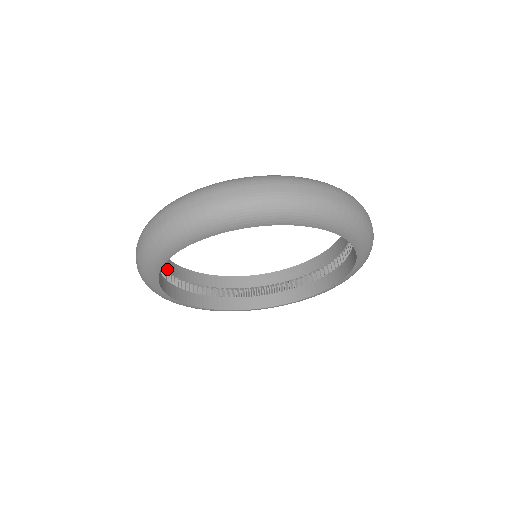
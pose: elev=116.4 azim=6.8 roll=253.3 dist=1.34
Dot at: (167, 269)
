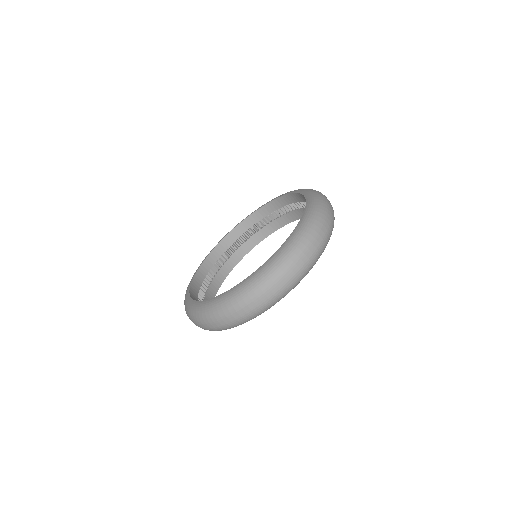
Dot at: (202, 281)
